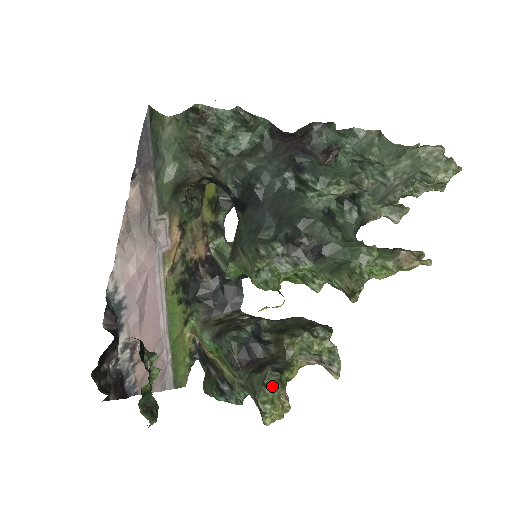
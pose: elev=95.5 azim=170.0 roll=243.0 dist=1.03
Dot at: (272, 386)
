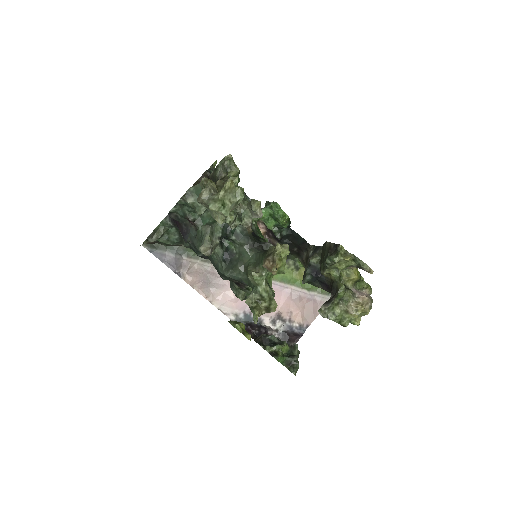
Dot at: (335, 312)
